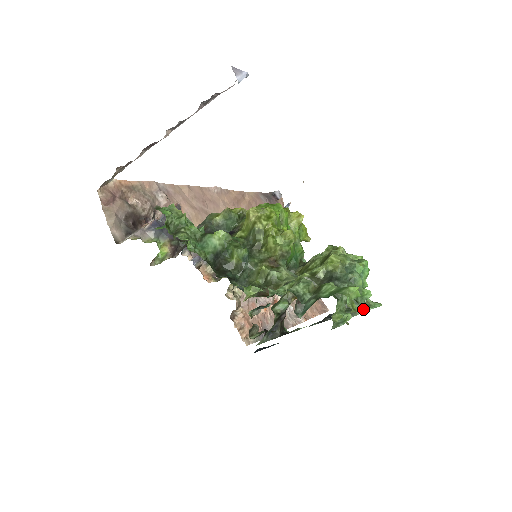
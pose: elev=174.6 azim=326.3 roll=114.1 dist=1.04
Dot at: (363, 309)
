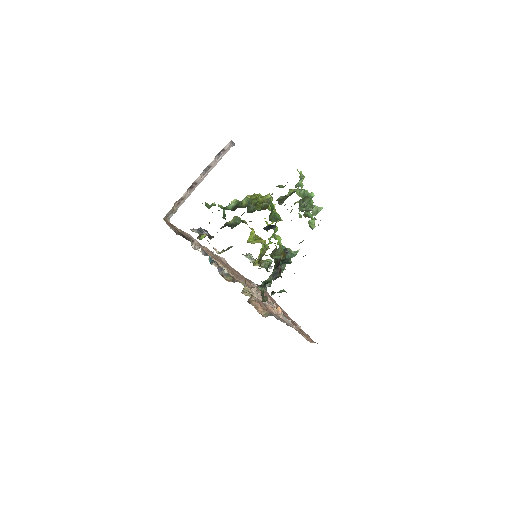
Dot at: (316, 214)
